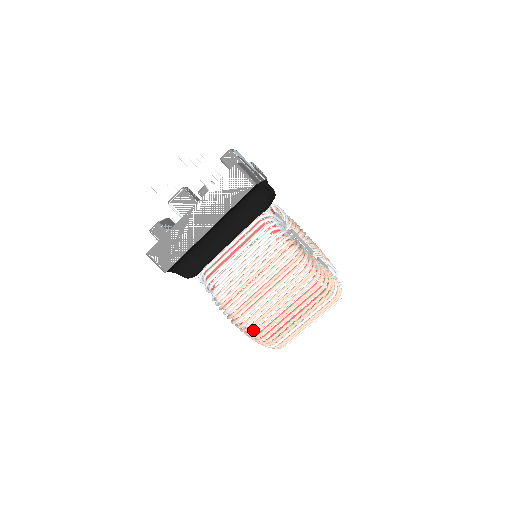
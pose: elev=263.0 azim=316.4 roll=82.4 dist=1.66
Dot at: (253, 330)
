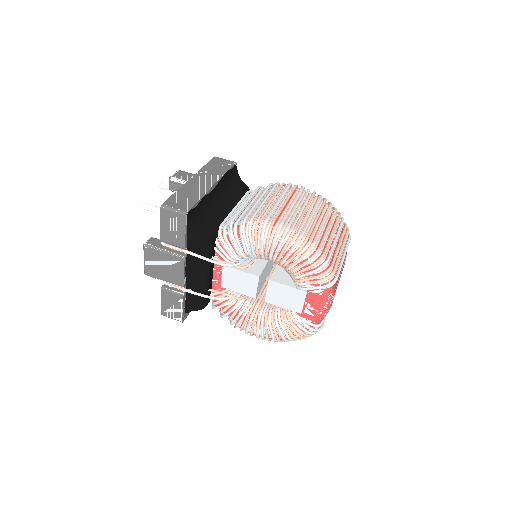
Dot at: occluded
